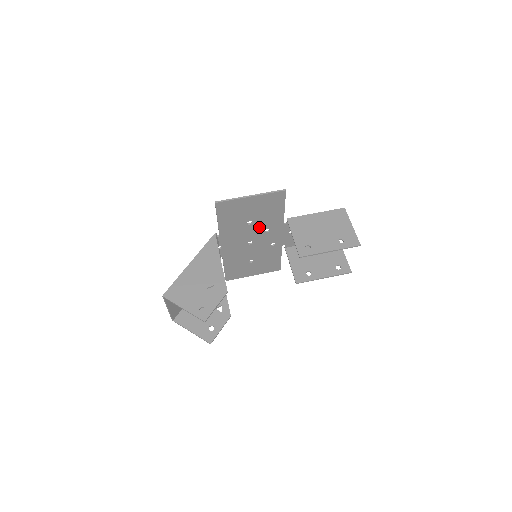
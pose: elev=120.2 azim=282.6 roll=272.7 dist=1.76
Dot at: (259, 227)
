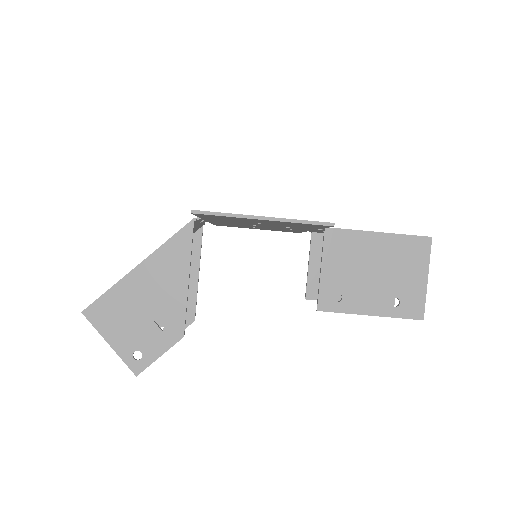
Dot at: (273, 225)
